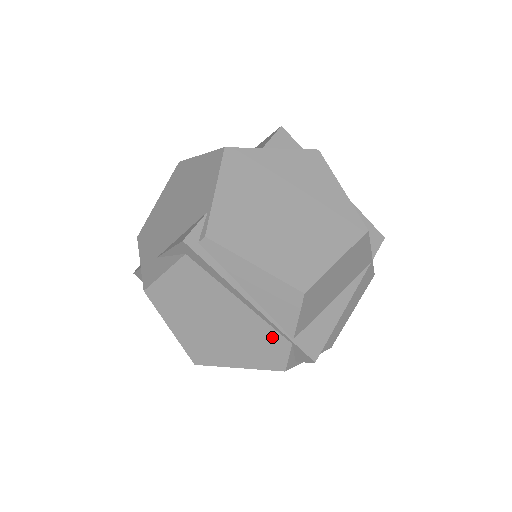
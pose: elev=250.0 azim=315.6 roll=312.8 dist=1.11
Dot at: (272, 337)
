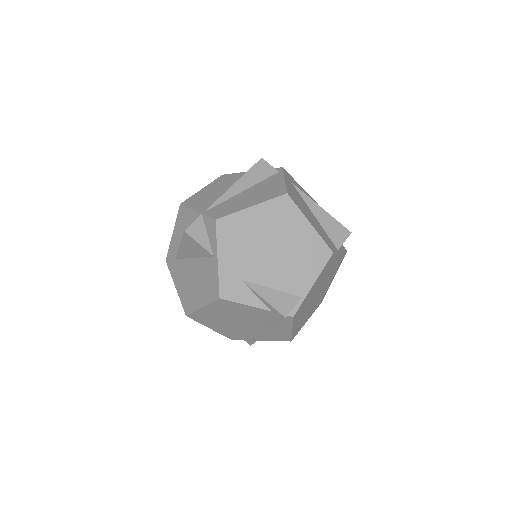
Dot at: (250, 336)
